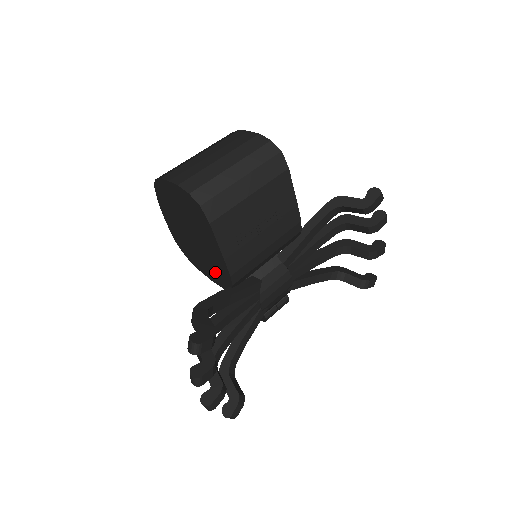
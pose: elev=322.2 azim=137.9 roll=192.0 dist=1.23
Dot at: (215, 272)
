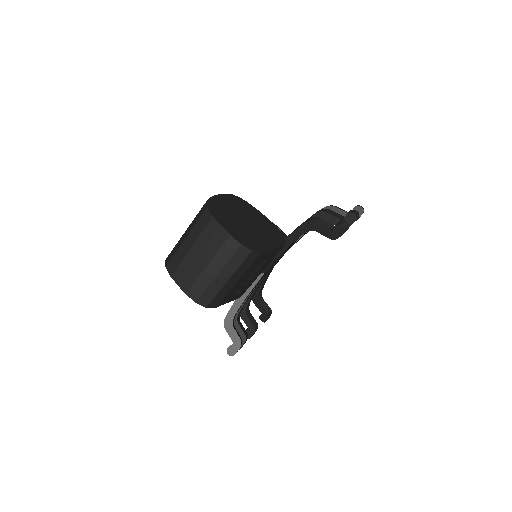
Dot at: occluded
